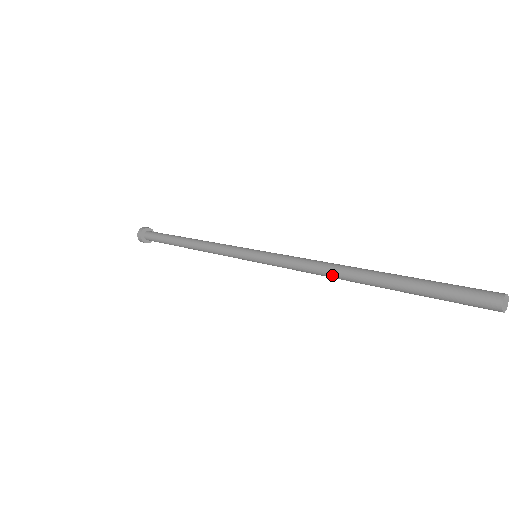
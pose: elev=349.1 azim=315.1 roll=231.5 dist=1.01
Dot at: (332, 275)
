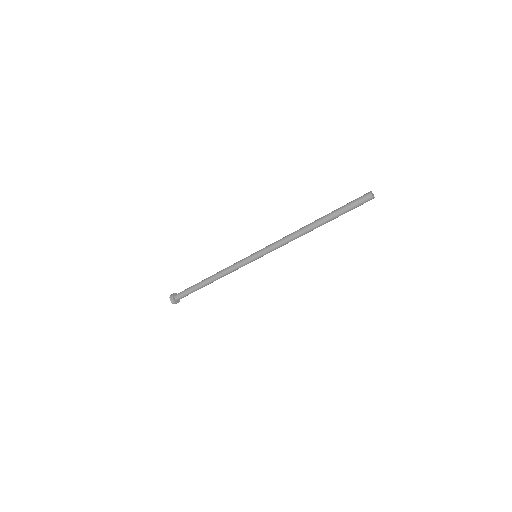
Dot at: (301, 234)
